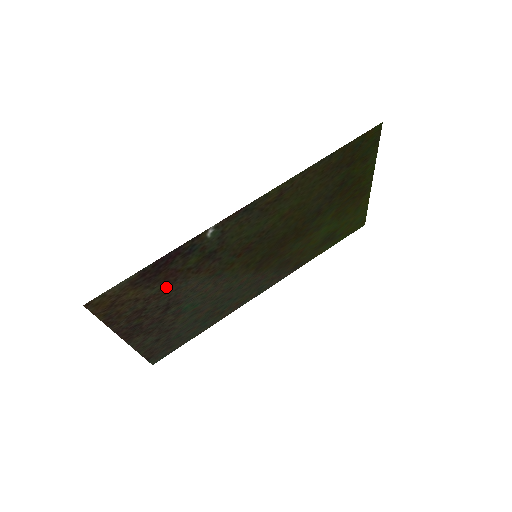
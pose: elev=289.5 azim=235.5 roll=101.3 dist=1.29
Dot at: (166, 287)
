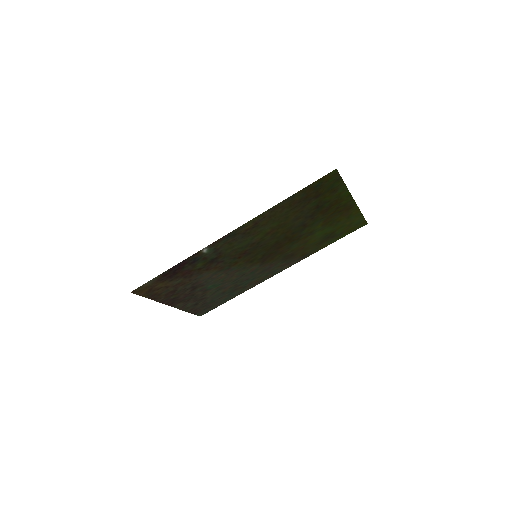
Dot at: (186, 279)
